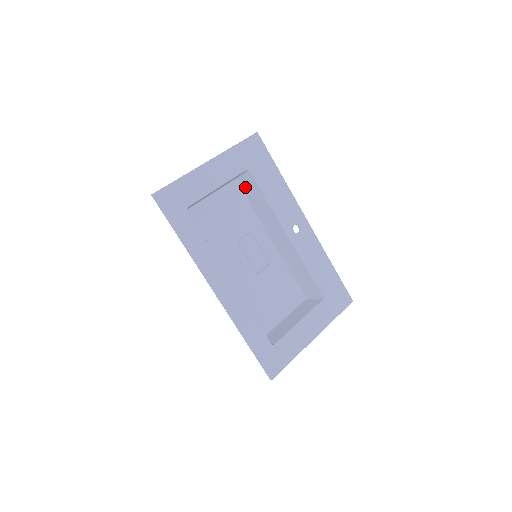
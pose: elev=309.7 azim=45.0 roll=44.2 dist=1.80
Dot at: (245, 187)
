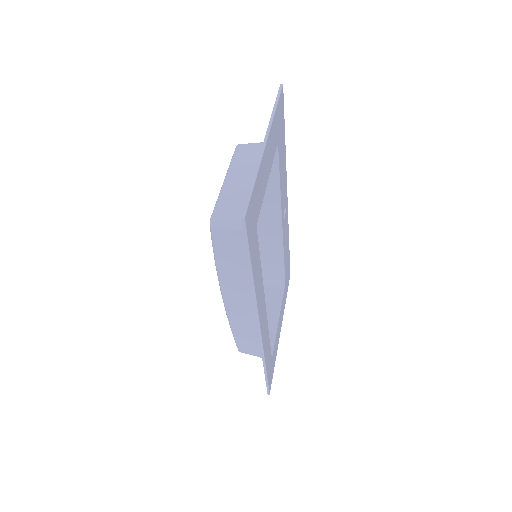
Dot at: occluded
